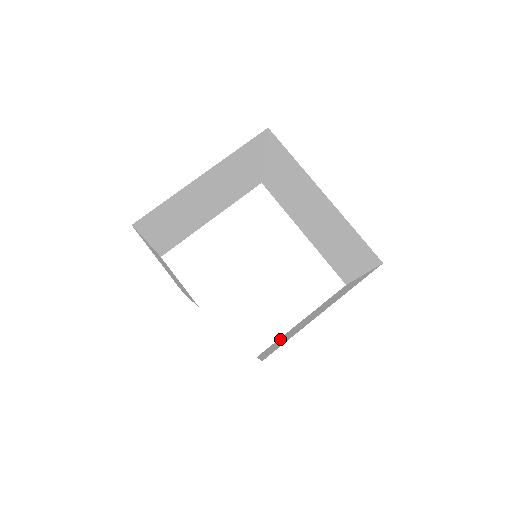
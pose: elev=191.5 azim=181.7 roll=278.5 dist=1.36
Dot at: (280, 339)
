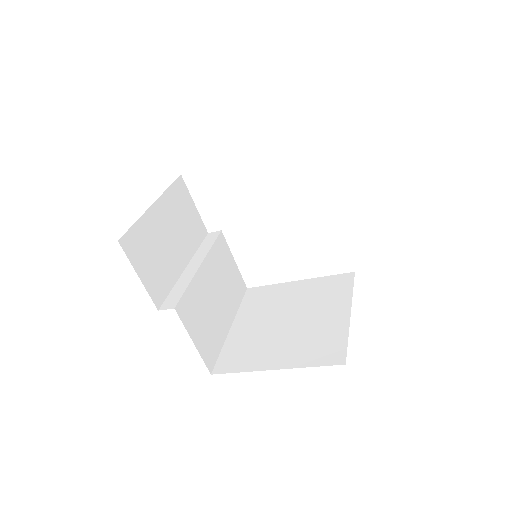
Dot at: (264, 301)
